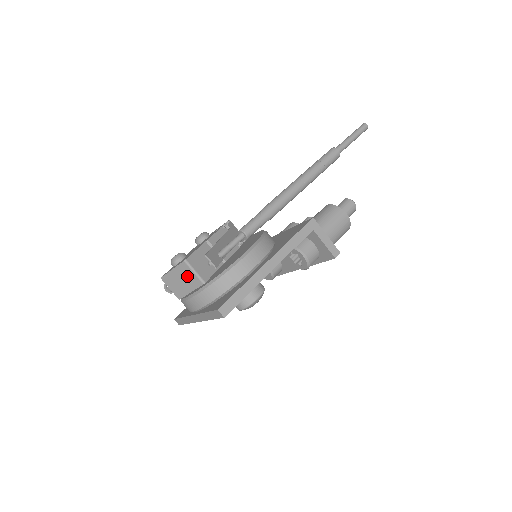
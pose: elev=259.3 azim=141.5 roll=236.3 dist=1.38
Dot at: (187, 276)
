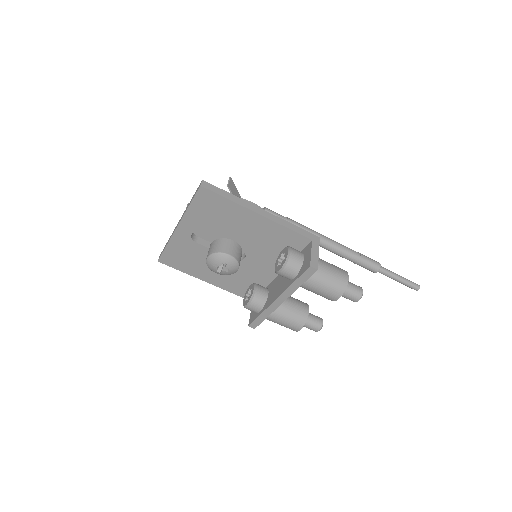
Dot at: occluded
